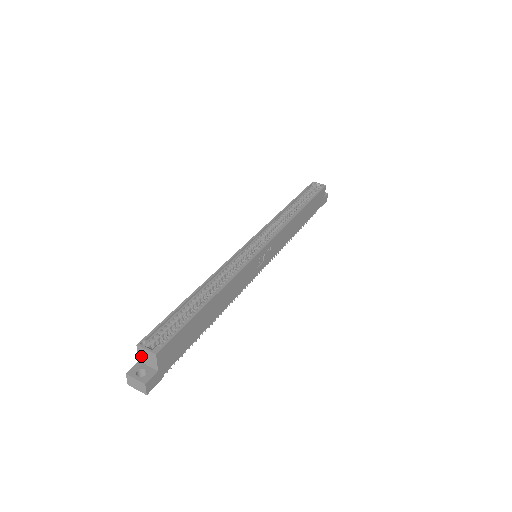
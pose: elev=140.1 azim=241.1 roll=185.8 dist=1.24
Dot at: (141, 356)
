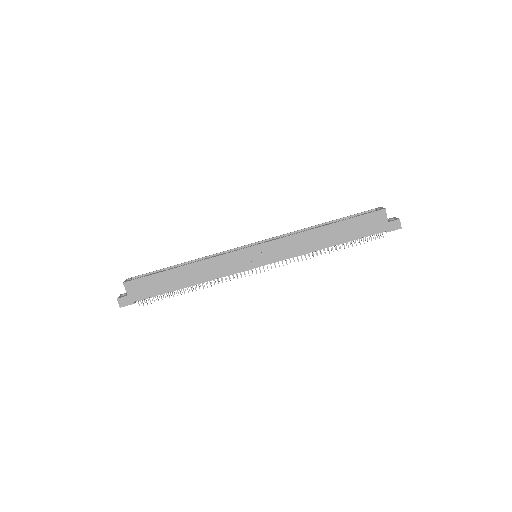
Dot at: occluded
